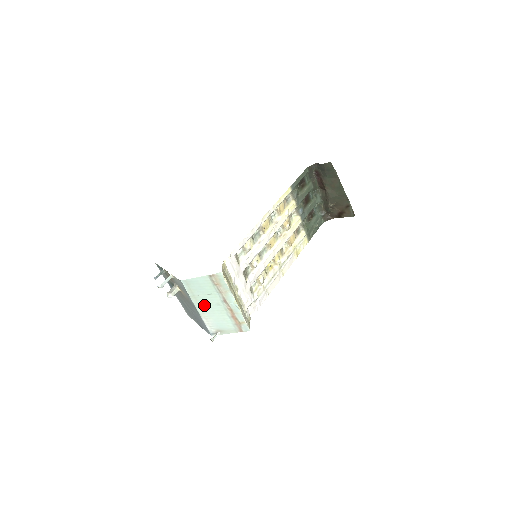
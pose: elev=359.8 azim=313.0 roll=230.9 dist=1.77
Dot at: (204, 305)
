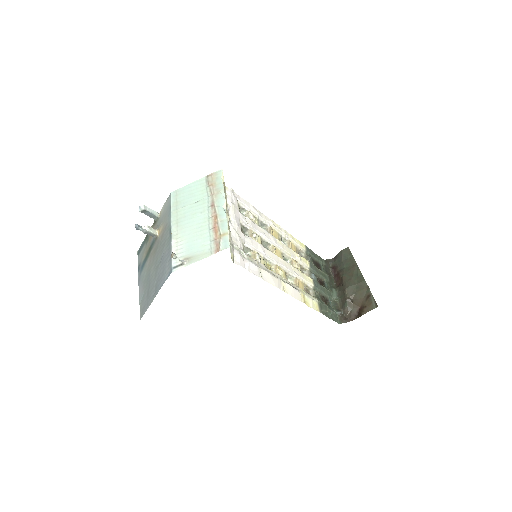
Dot at: (184, 220)
